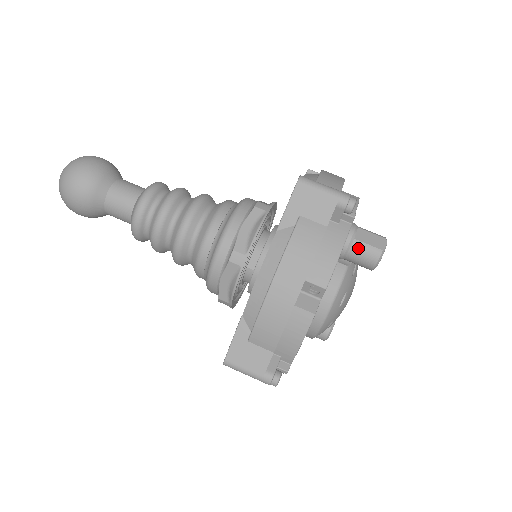
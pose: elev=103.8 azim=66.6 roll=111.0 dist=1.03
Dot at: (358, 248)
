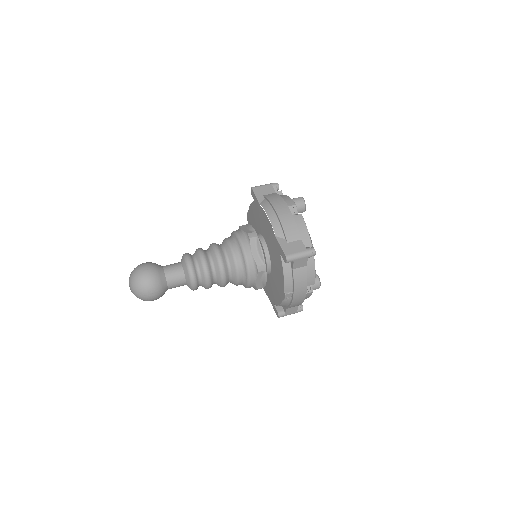
Dot at: occluded
